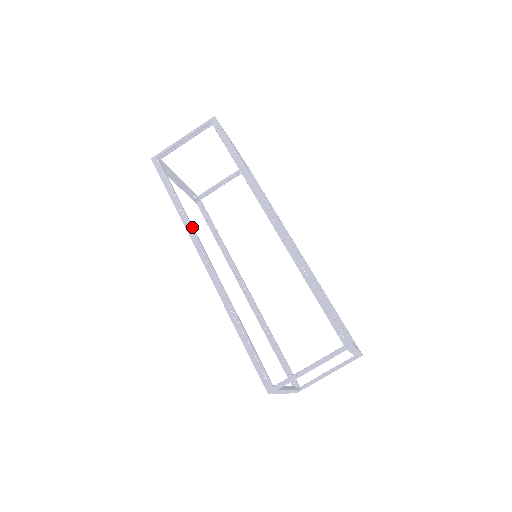
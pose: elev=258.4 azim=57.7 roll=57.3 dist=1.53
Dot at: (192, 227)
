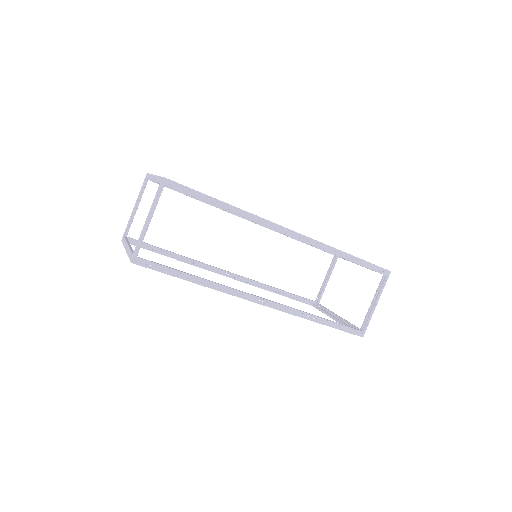
Dot at: (231, 288)
